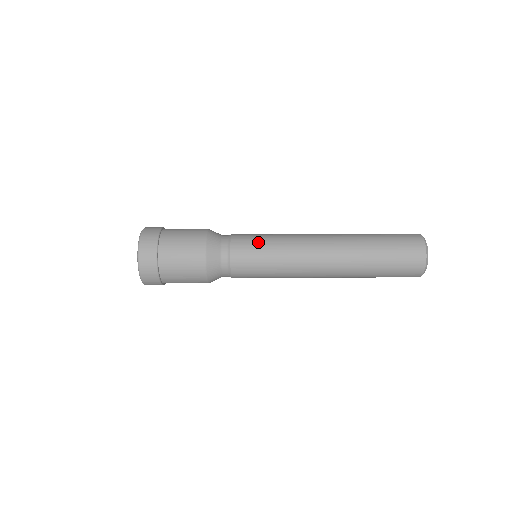
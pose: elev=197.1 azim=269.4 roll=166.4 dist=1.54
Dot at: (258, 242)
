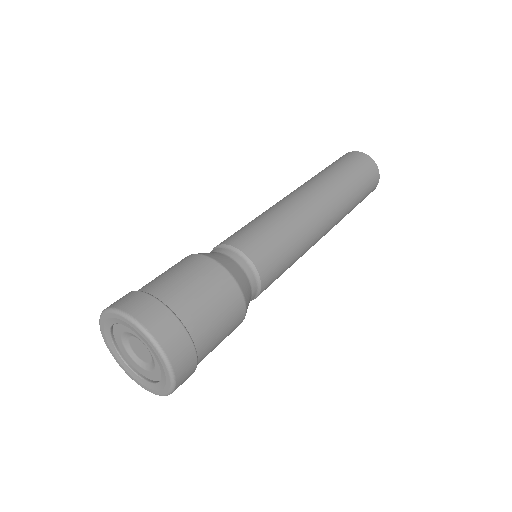
Dot at: (282, 254)
